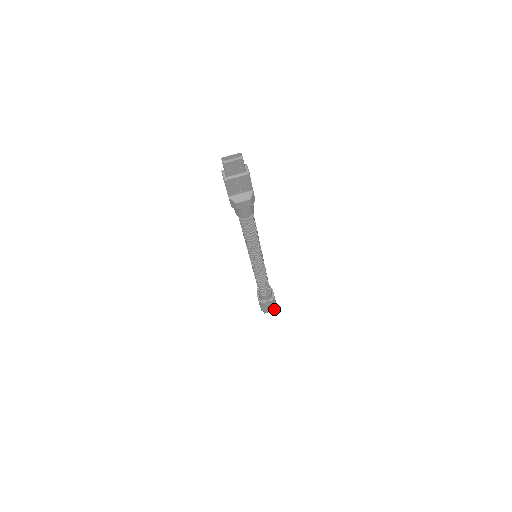
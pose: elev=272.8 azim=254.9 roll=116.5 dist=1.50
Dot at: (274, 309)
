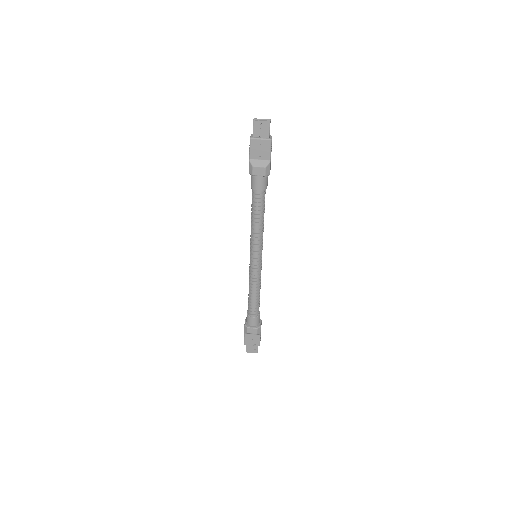
Dot at: (257, 350)
